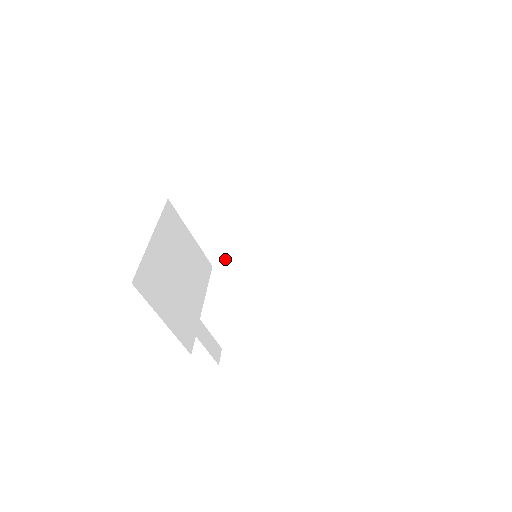
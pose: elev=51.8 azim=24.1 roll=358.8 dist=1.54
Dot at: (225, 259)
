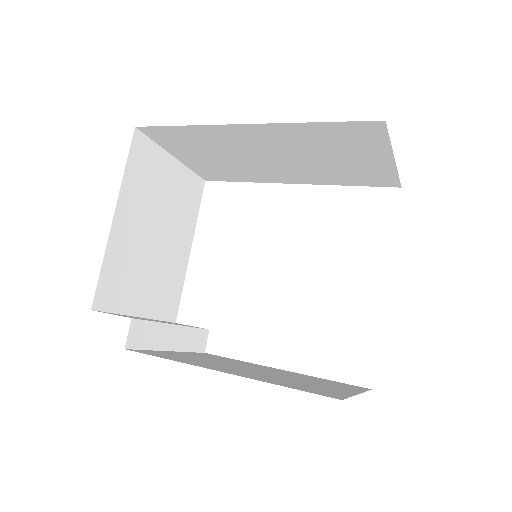
Dot at: (221, 179)
